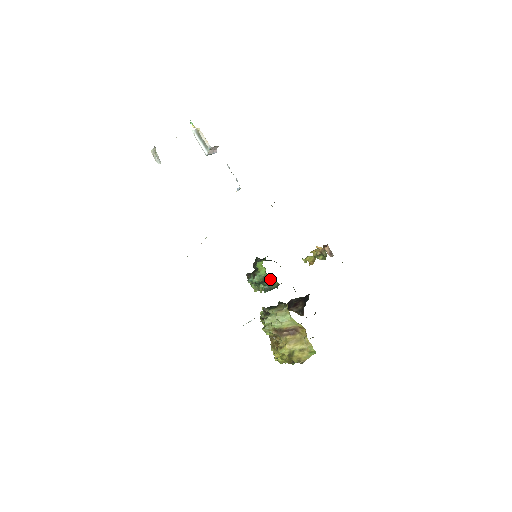
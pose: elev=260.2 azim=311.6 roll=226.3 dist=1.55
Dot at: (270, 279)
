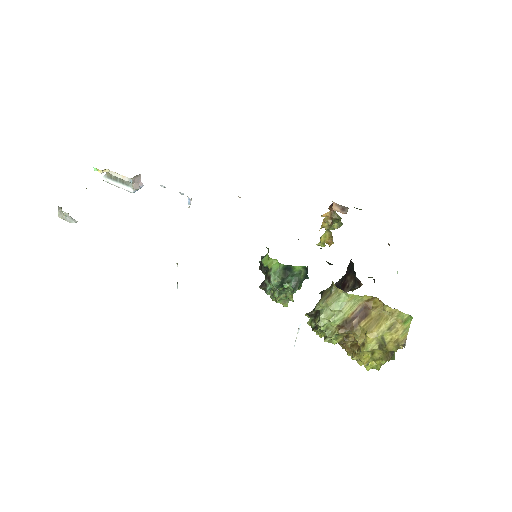
Dot at: (290, 268)
